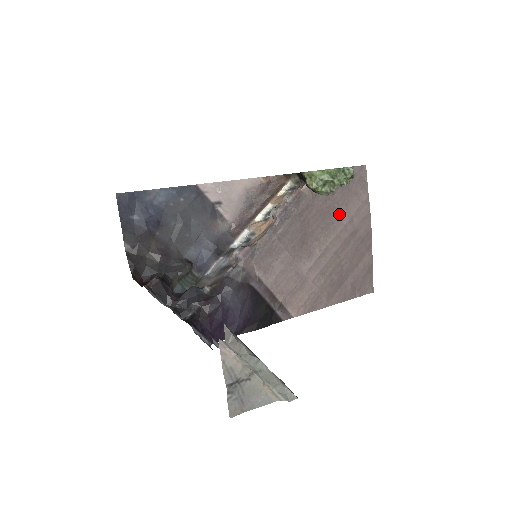
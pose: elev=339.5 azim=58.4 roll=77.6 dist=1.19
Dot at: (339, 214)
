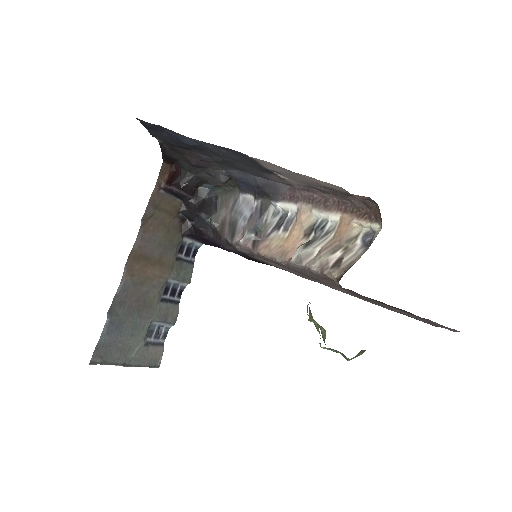
Dot at: (380, 305)
